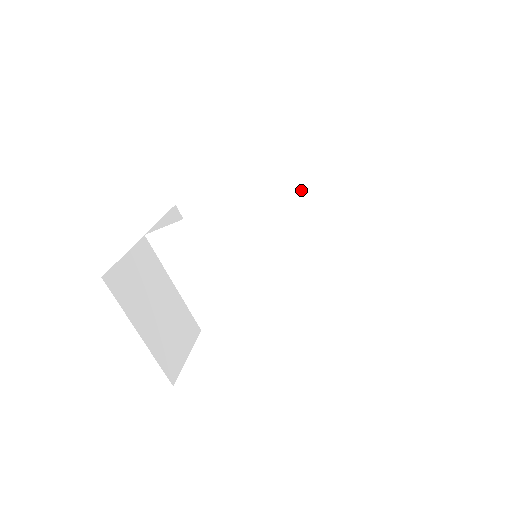
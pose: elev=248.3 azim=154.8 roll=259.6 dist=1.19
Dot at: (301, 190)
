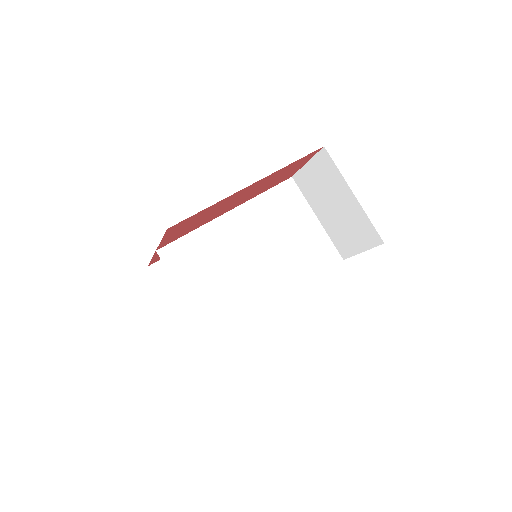
Dot at: (280, 198)
